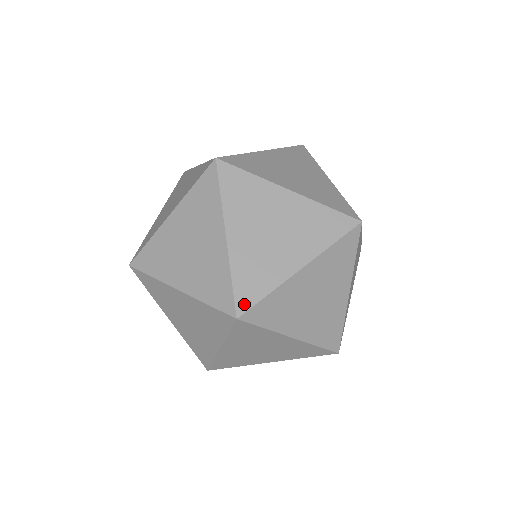
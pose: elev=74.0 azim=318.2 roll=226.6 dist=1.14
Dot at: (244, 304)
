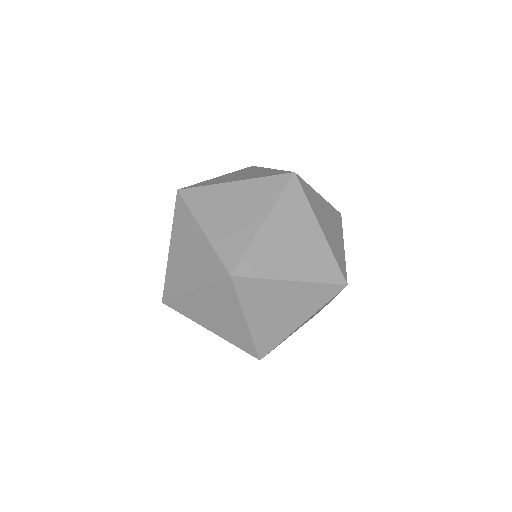
Dot at: (232, 264)
